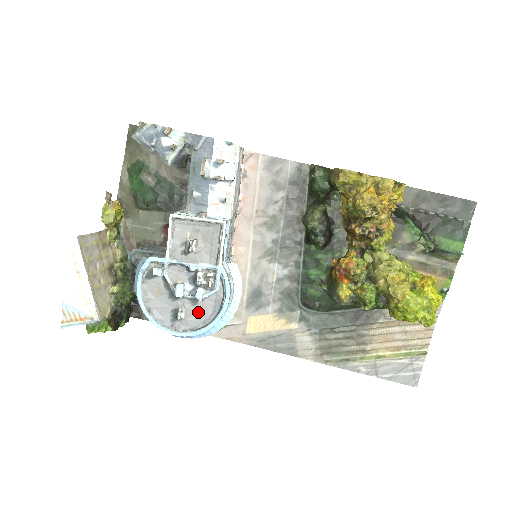
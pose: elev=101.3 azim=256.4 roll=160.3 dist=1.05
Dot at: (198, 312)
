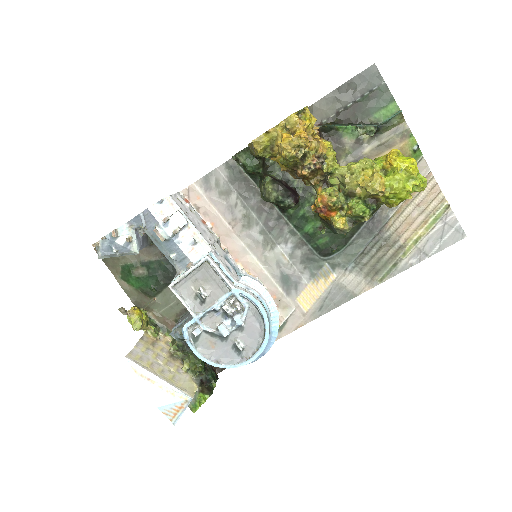
Dot at: (250, 333)
